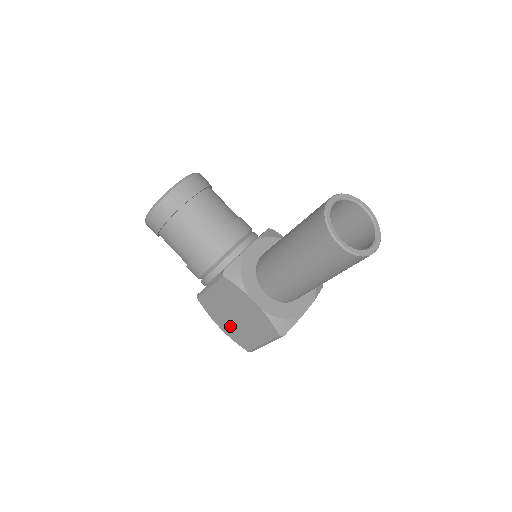
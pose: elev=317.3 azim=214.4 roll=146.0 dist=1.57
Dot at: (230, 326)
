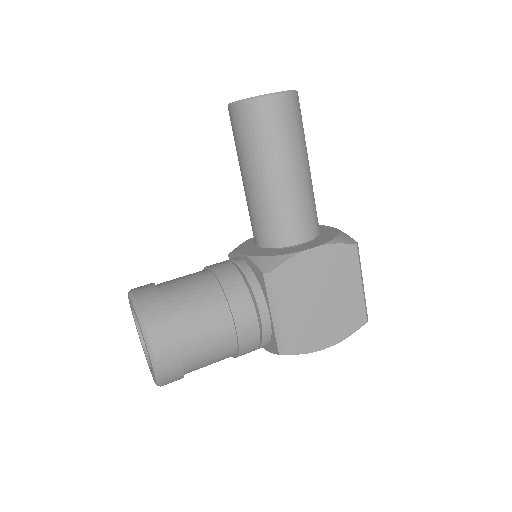
Dot at: (331, 324)
